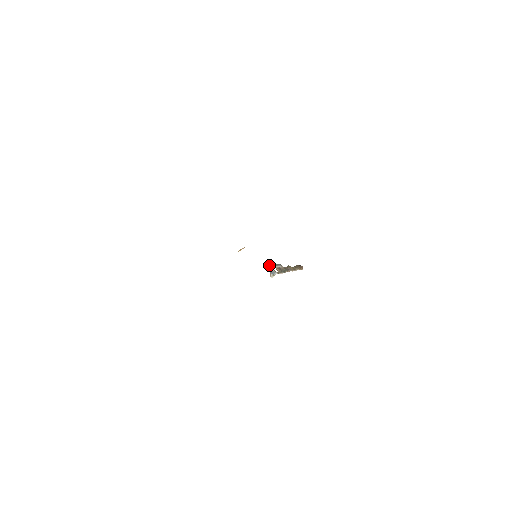
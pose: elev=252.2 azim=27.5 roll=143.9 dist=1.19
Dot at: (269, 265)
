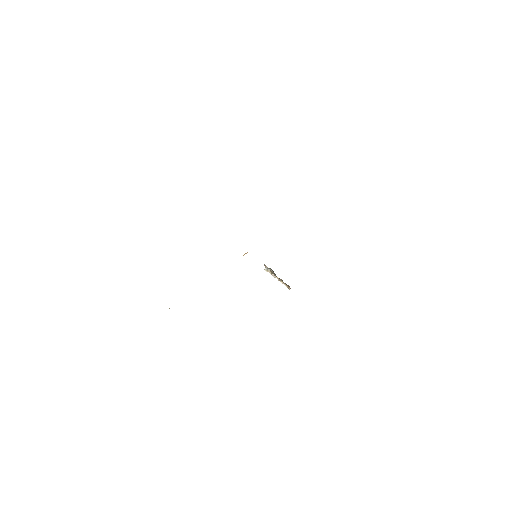
Dot at: occluded
